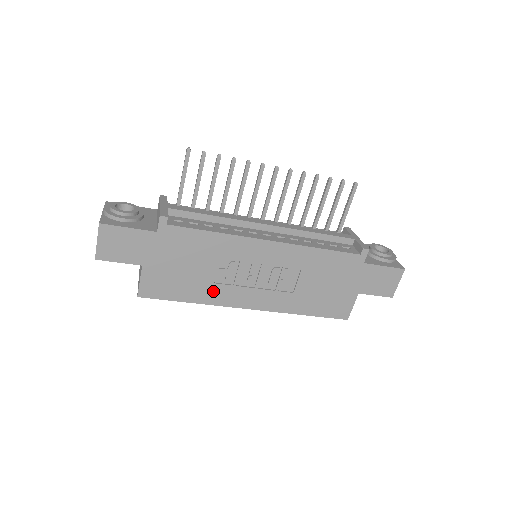
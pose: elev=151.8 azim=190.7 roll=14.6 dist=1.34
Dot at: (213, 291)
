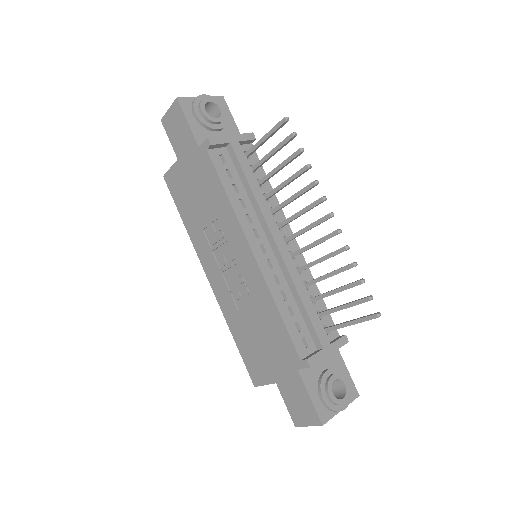
Dot at: (199, 234)
